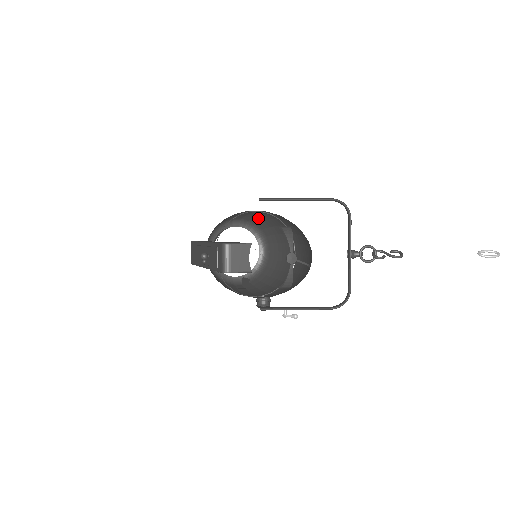
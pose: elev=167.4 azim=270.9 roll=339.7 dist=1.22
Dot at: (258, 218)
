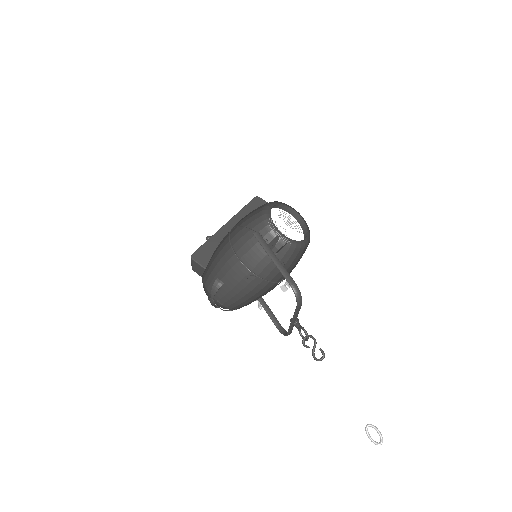
Dot at: occluded
